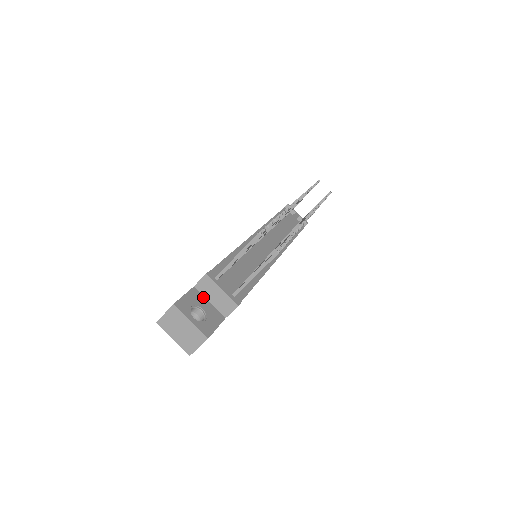
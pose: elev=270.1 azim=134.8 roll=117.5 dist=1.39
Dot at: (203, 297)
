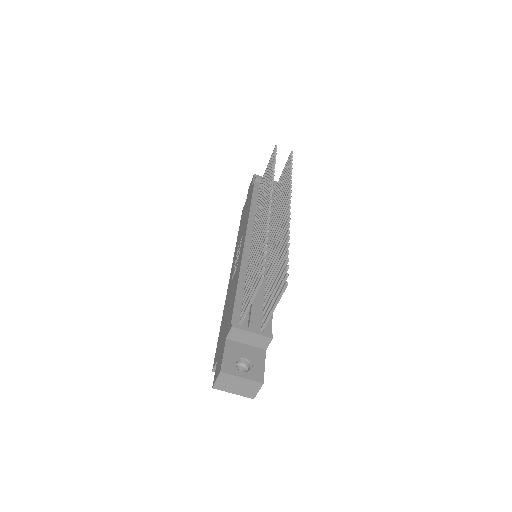
Dot at: (238, 344)
